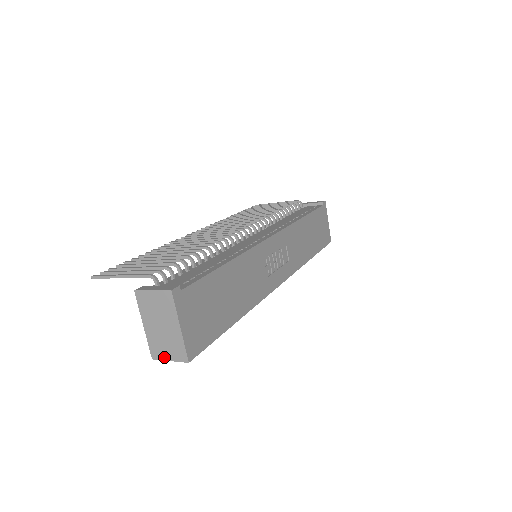
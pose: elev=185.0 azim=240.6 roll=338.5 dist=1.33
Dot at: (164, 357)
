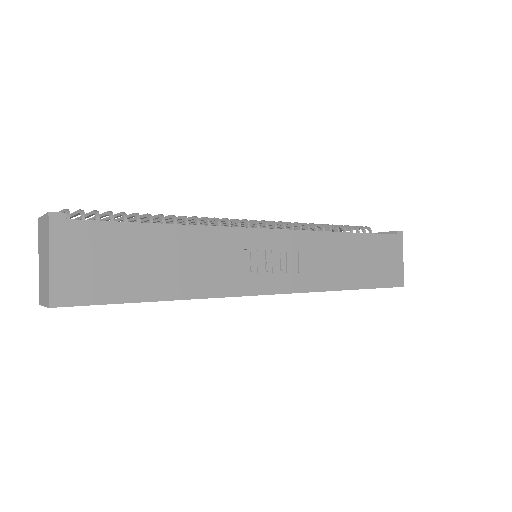
Dot at: (42, 301)
